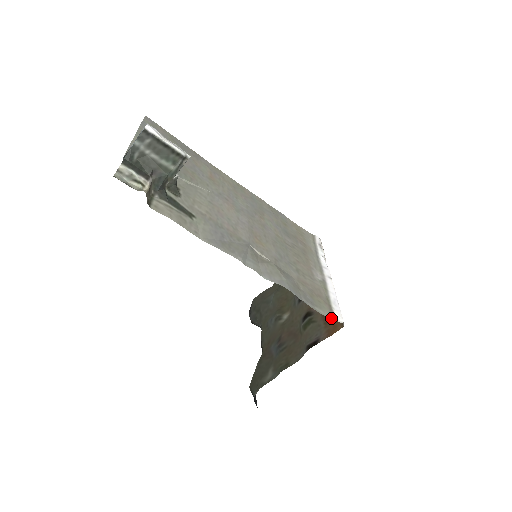
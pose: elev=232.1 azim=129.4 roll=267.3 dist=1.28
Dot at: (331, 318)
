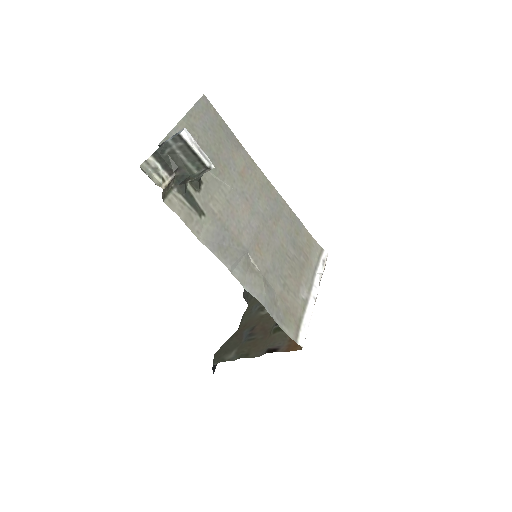
Dot at: (293, 339)
